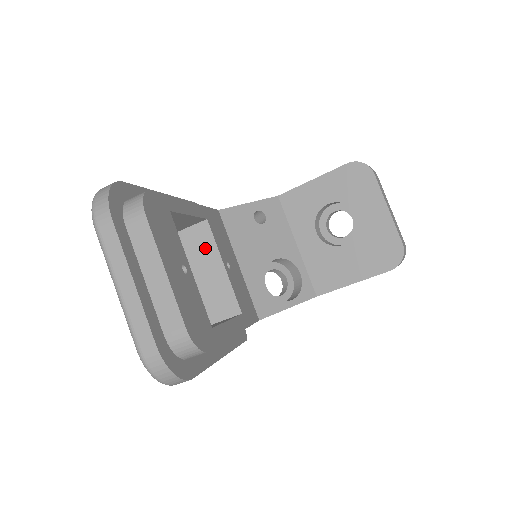
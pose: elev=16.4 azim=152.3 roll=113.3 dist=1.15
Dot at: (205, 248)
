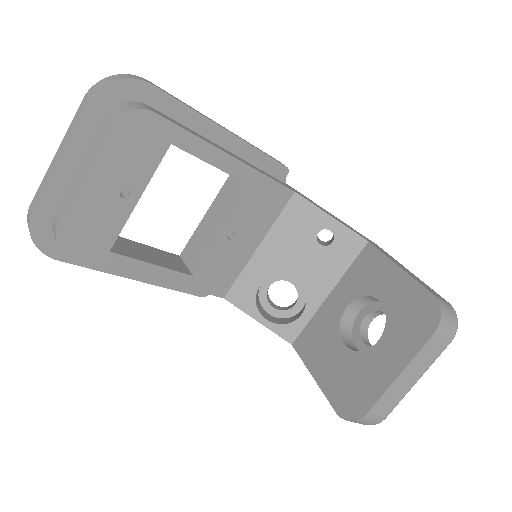
Dot at: (229, 204)
